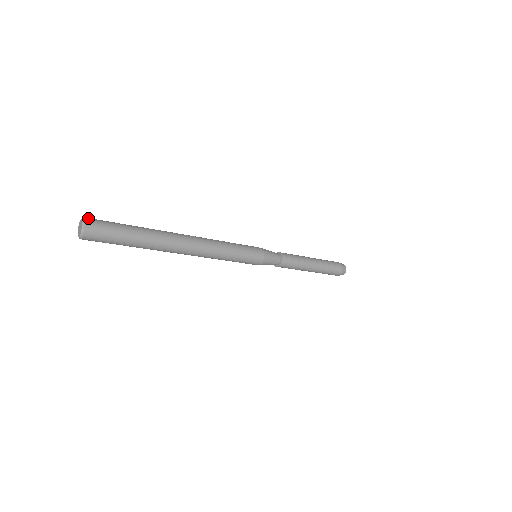
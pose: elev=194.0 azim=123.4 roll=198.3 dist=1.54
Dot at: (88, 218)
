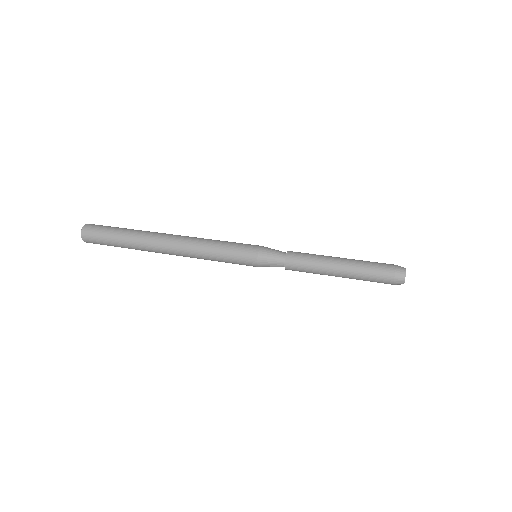
Dot at: (89, 224)
